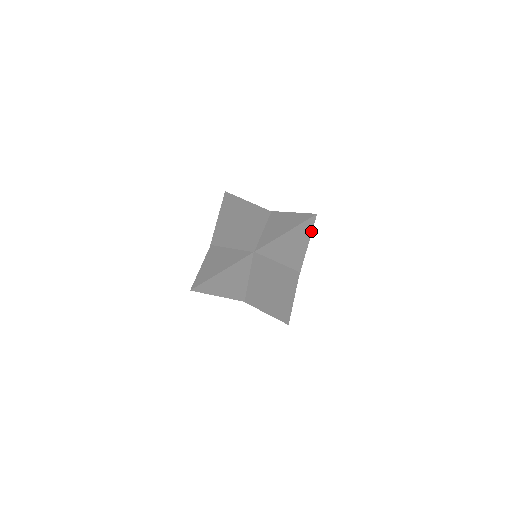
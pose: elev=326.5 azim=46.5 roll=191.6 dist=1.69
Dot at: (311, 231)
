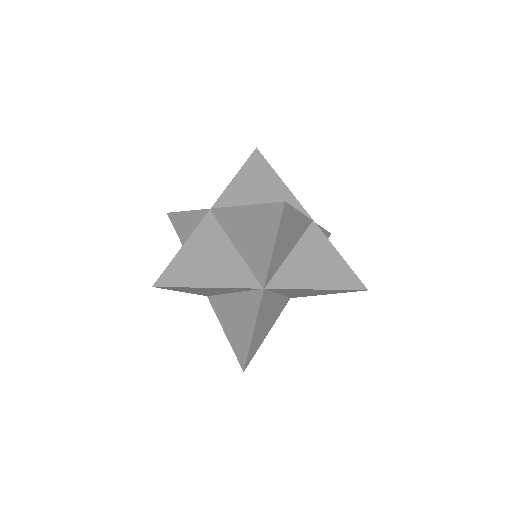
Dot at: (343, 292)
